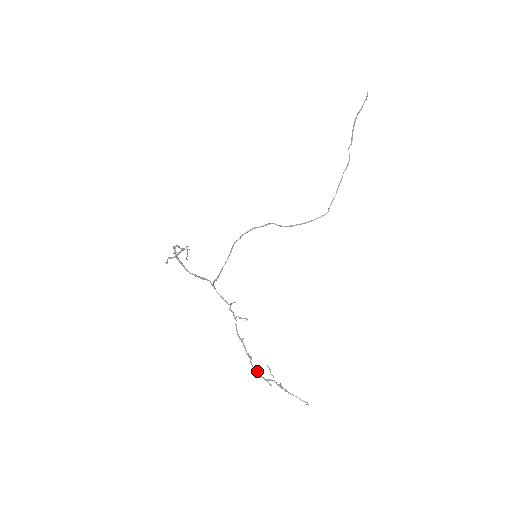
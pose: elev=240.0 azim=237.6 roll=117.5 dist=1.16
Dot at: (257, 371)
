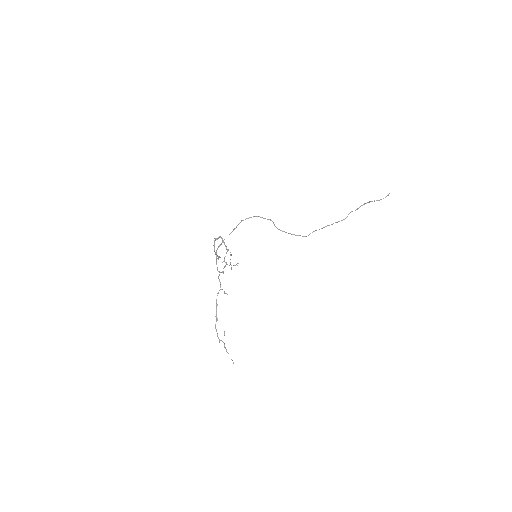
Dot at: occluded
